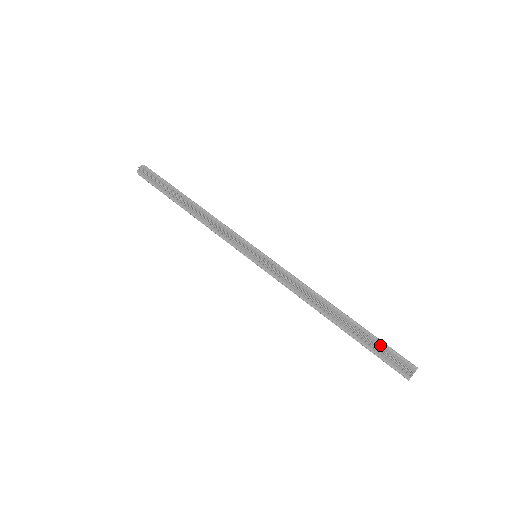
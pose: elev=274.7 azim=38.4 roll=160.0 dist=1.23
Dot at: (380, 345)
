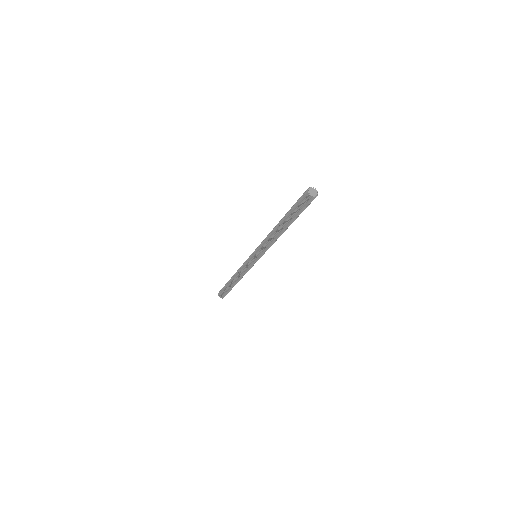
Dot at: occluded
